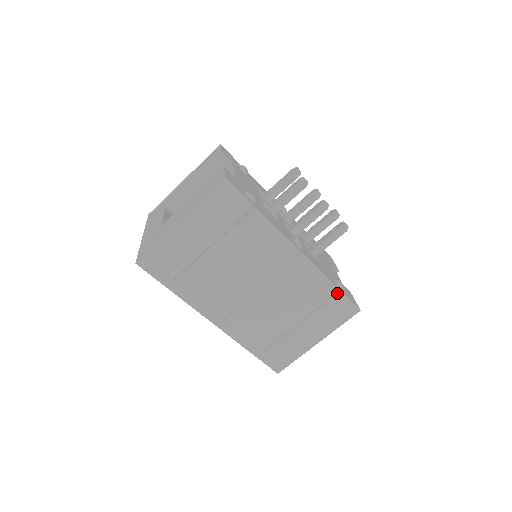
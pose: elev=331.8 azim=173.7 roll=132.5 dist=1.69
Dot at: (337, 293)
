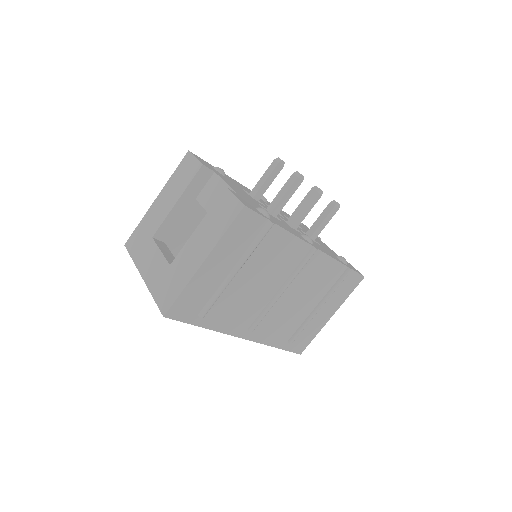
Dot at: (347, 271)
